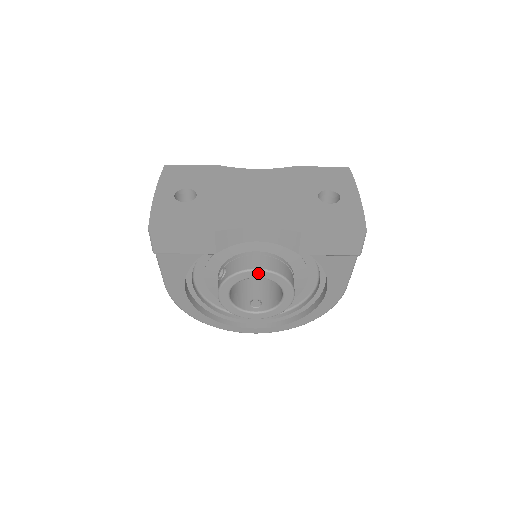
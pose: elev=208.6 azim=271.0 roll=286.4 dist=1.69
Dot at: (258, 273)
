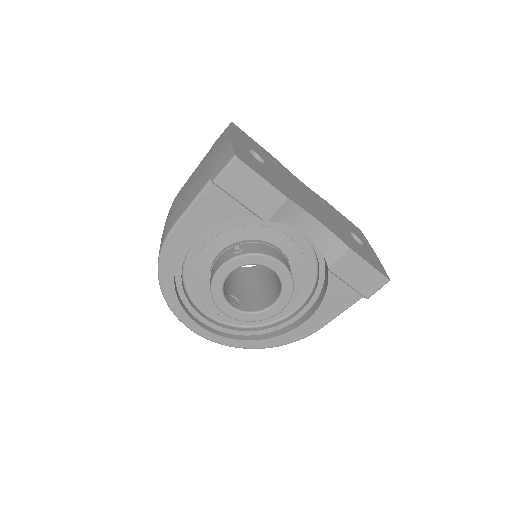
Dot at: (278, 266)
